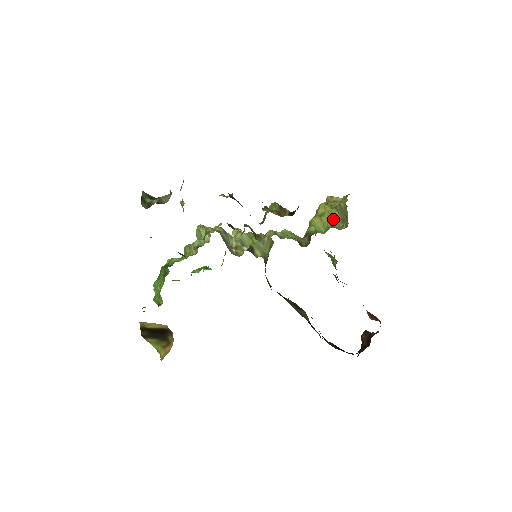
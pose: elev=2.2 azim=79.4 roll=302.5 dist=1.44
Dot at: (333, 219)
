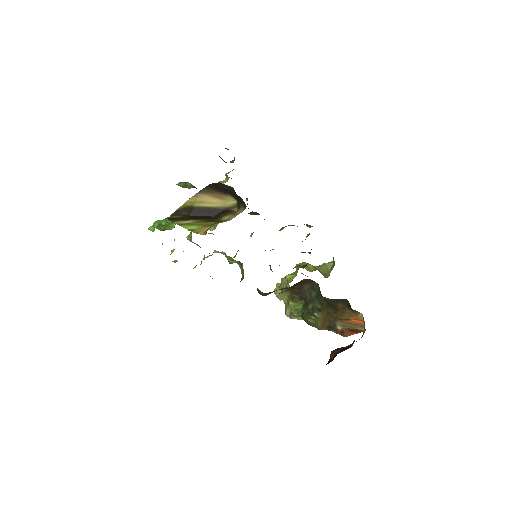
Dot at: (317, 269)
